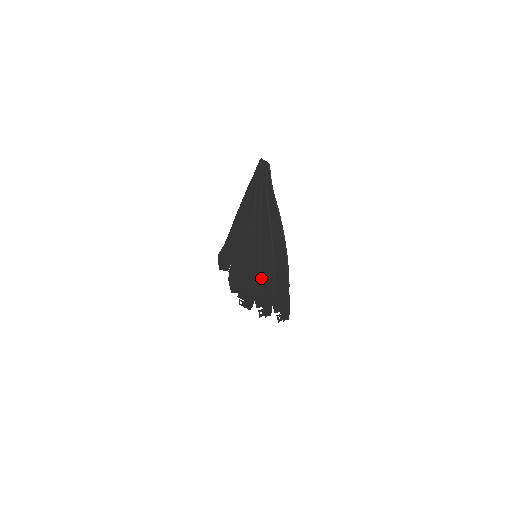
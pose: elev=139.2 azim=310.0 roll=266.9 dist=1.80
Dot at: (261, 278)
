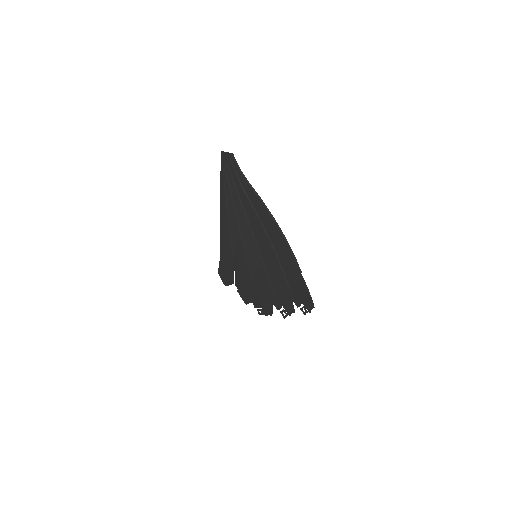
Dot at: (270, 276)
